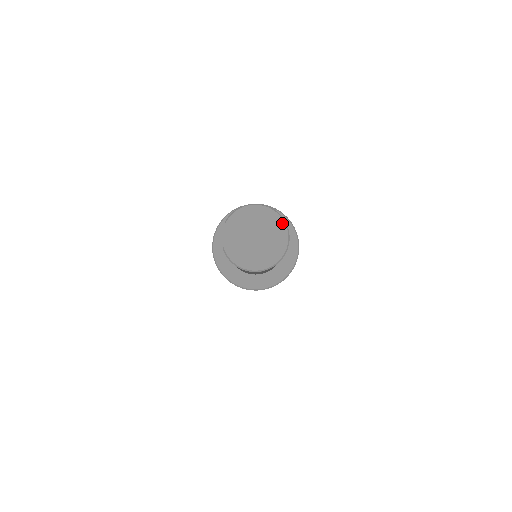
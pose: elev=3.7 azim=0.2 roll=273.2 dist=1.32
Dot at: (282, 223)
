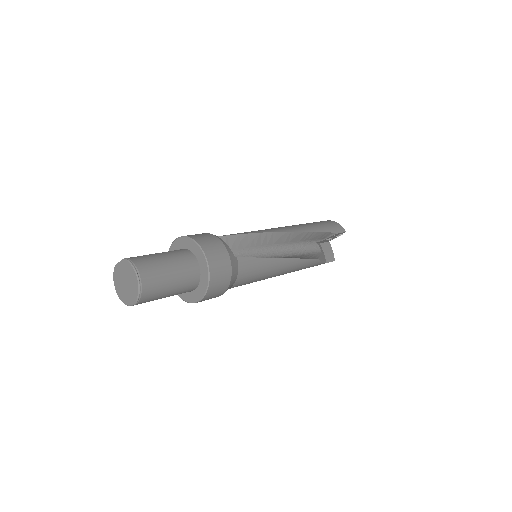
Dot at: (136, 297)
